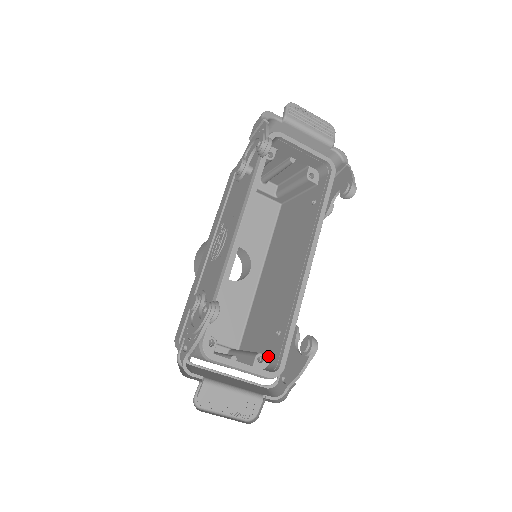
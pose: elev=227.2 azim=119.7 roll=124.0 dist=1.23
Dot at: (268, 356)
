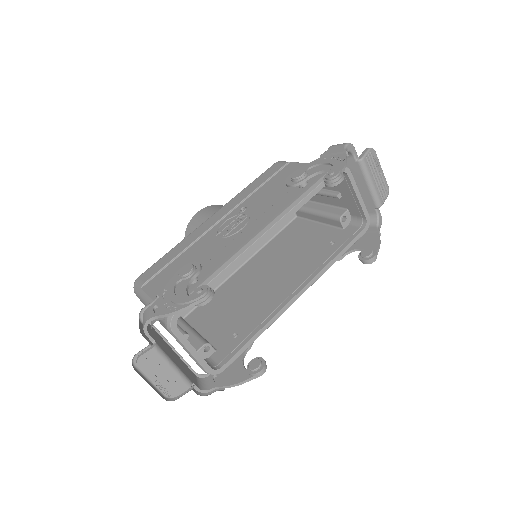
Dot at: (214, 349)
